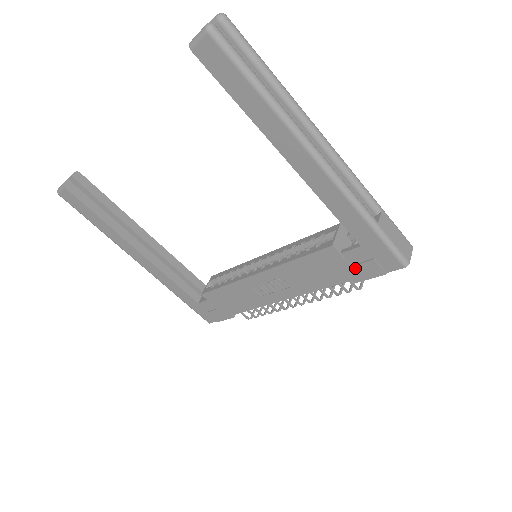
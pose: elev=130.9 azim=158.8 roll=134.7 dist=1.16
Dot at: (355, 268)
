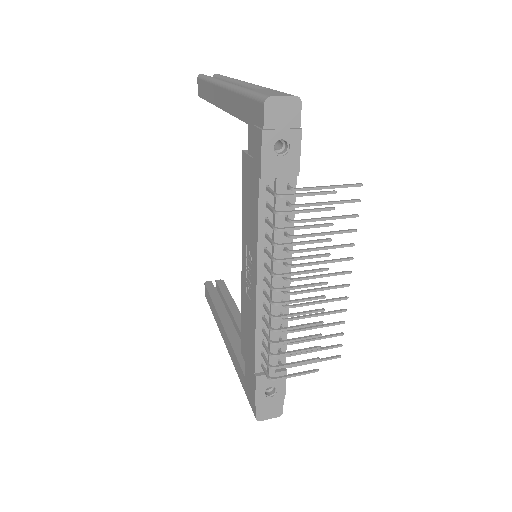
Dot at: (254, 157)
